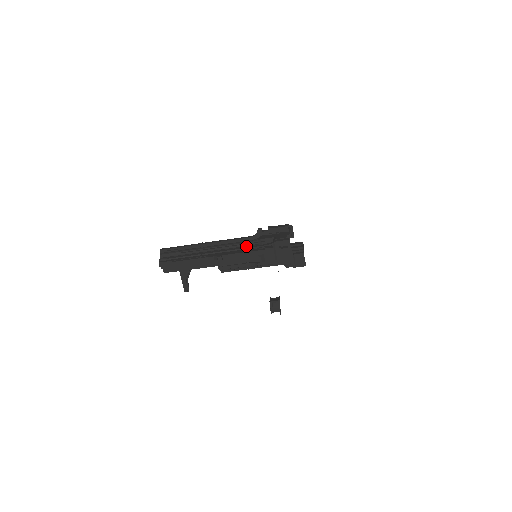
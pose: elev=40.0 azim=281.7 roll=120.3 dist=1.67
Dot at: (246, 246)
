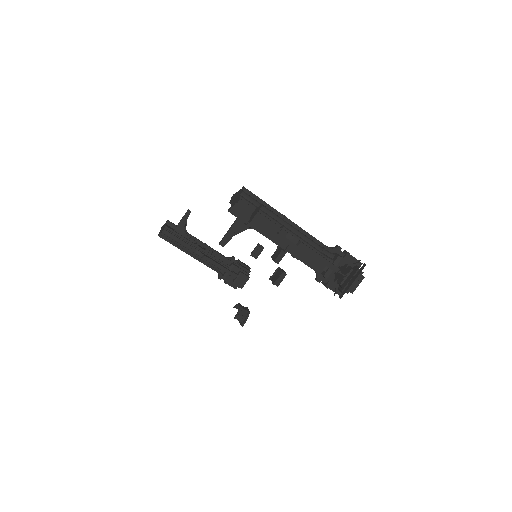
Dot at: (322, 252)
